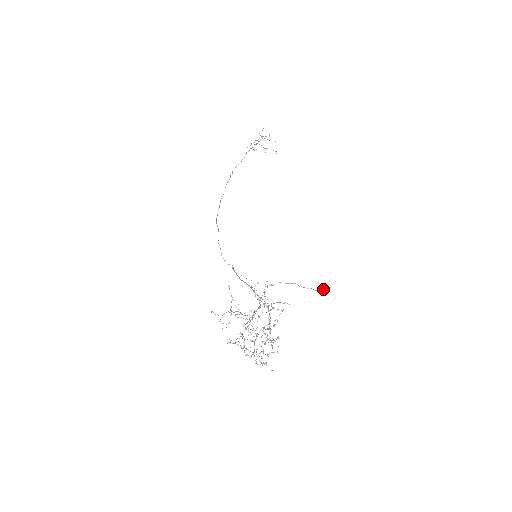
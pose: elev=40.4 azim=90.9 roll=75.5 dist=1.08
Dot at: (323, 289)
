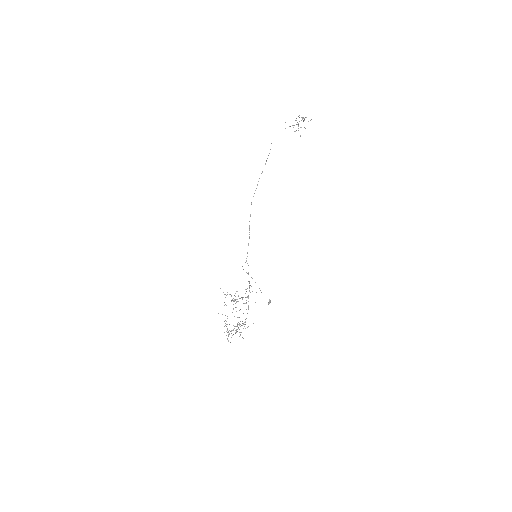
Dot at: (269, 303)
